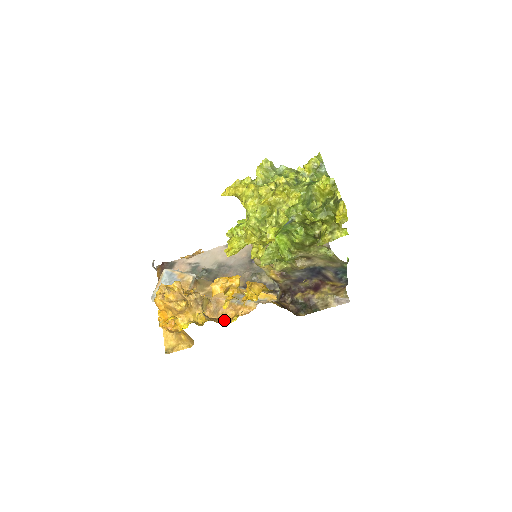
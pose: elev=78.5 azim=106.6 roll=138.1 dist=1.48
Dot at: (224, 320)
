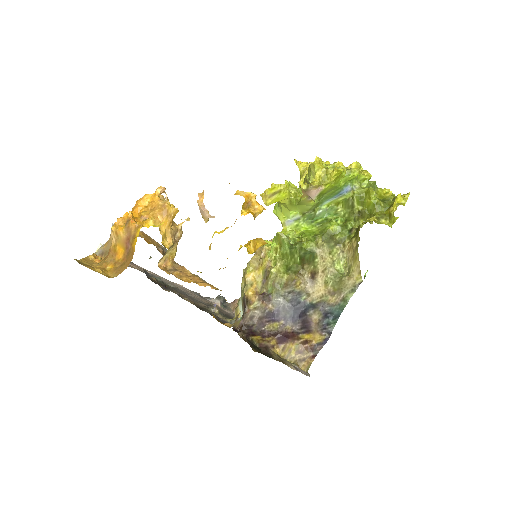
Dot at: occluded
